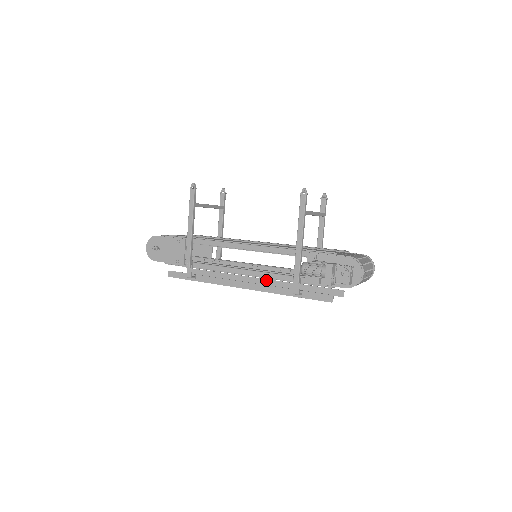
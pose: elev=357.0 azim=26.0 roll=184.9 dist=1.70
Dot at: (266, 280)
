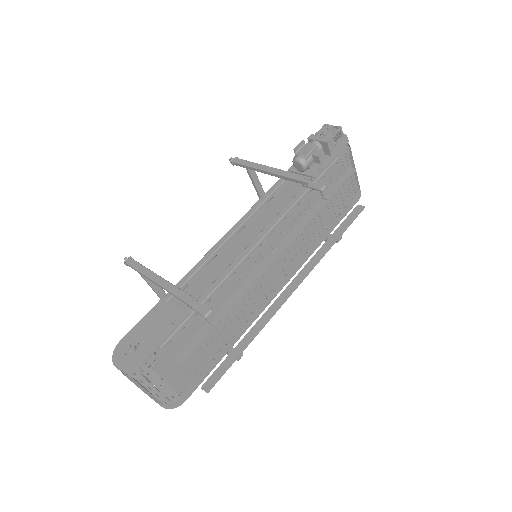
Dot at: (294, 280)
